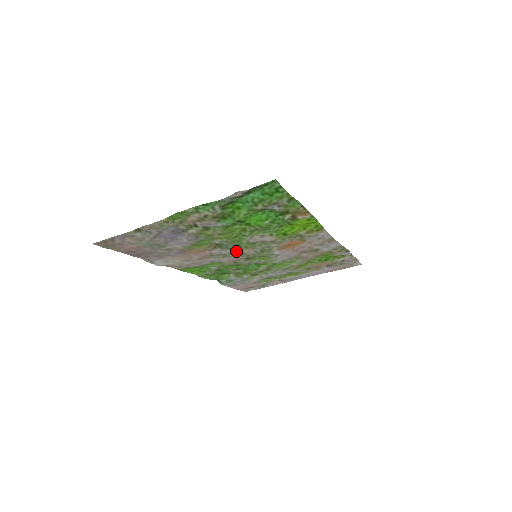
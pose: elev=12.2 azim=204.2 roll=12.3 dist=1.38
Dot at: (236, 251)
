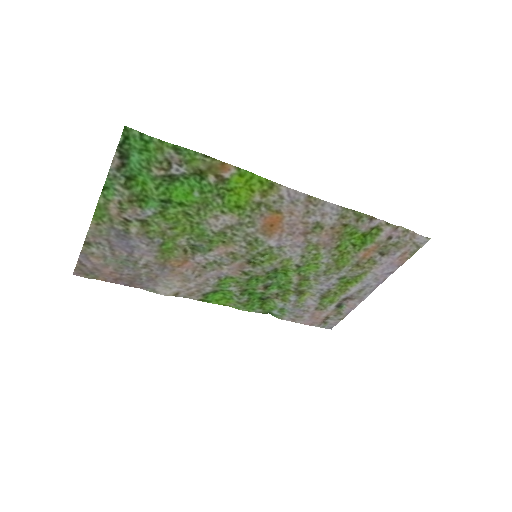
Dot at: (221, 253)
